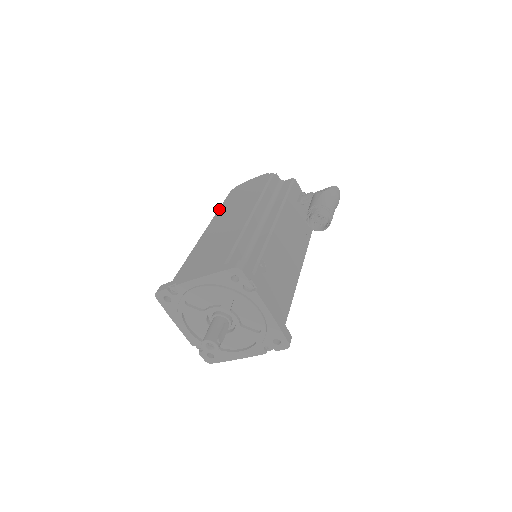
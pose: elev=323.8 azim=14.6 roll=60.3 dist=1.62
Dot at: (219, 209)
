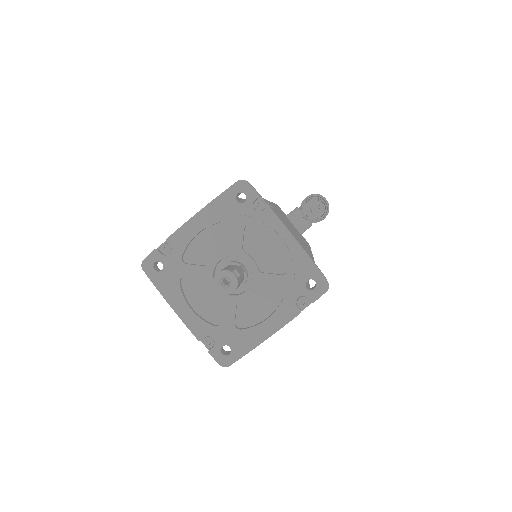
Dot at: occluded
